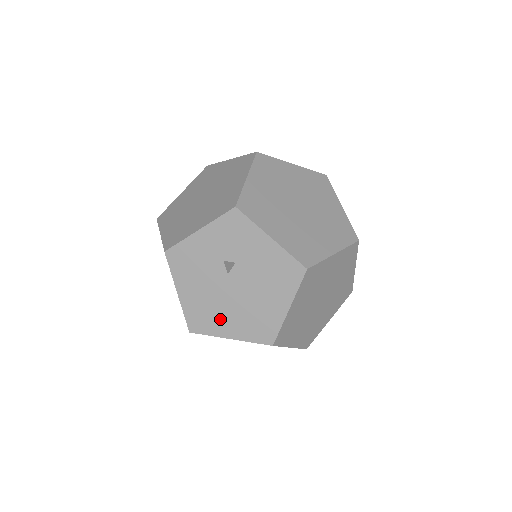
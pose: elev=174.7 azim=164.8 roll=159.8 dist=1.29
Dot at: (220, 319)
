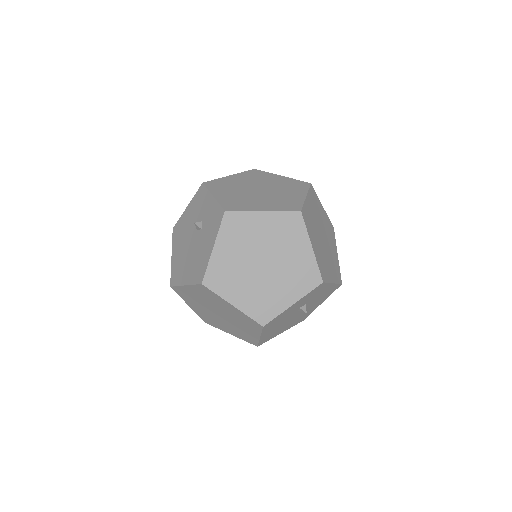
Dot at: (281, 330)
